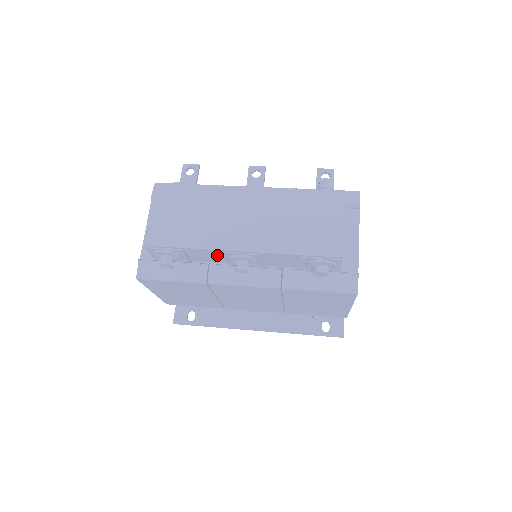
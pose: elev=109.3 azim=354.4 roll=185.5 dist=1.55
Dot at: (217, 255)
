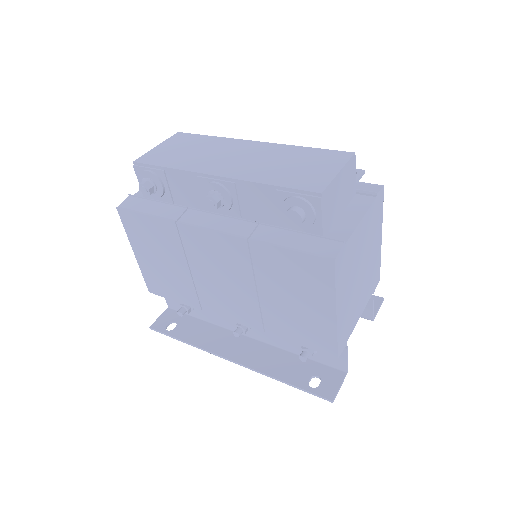
Dot at: (195, 187)
